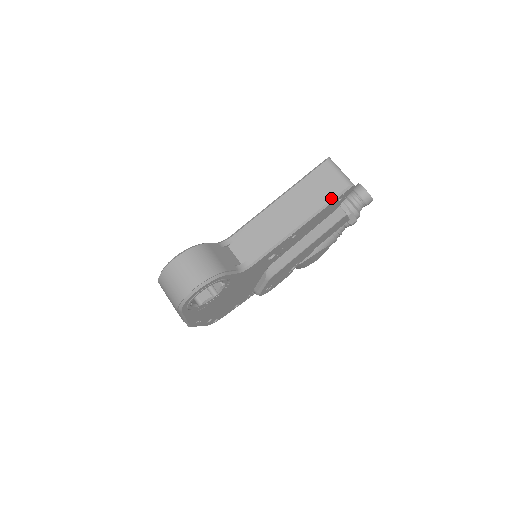
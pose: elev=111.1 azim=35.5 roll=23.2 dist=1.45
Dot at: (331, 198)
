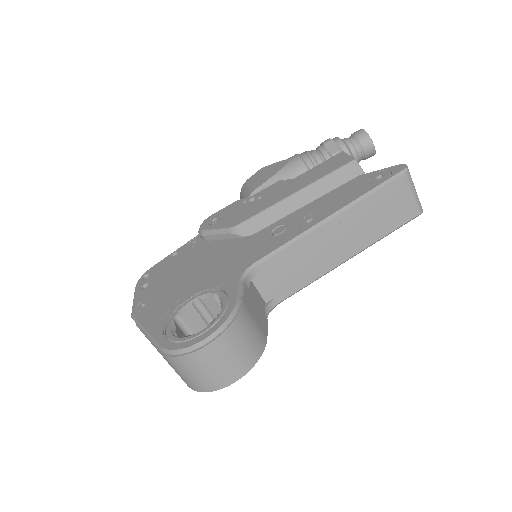
Dot at: (396, 227)
